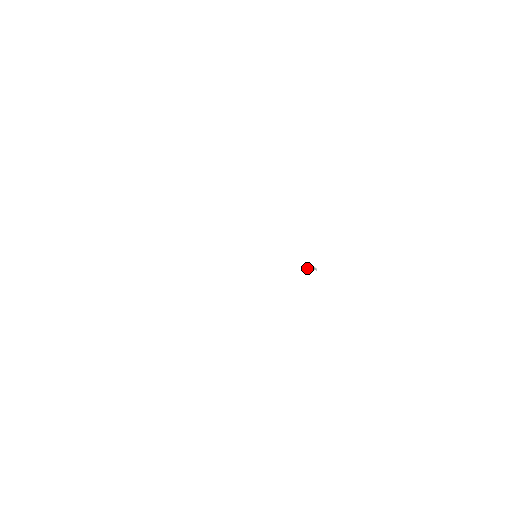
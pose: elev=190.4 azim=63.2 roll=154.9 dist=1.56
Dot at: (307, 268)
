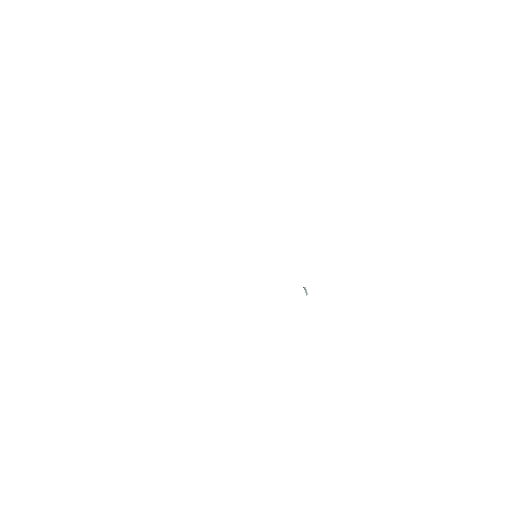
Dot at: occluded
